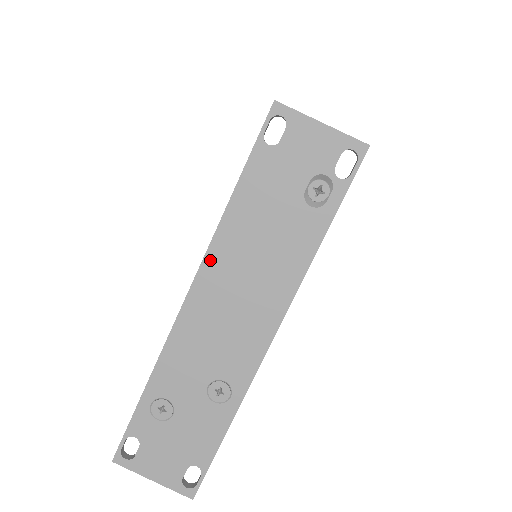
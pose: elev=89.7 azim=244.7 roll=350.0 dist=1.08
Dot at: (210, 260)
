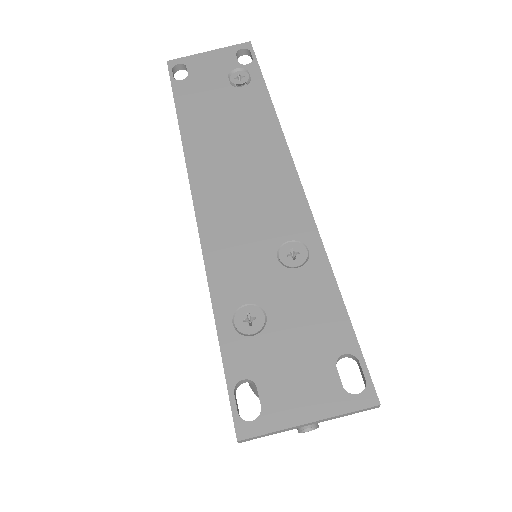
Dot at: (193, 163)
